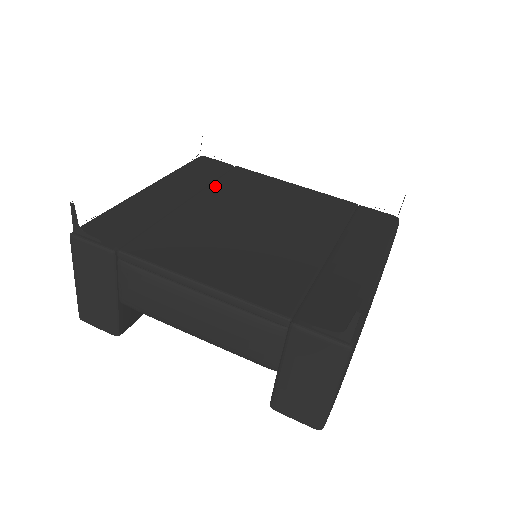
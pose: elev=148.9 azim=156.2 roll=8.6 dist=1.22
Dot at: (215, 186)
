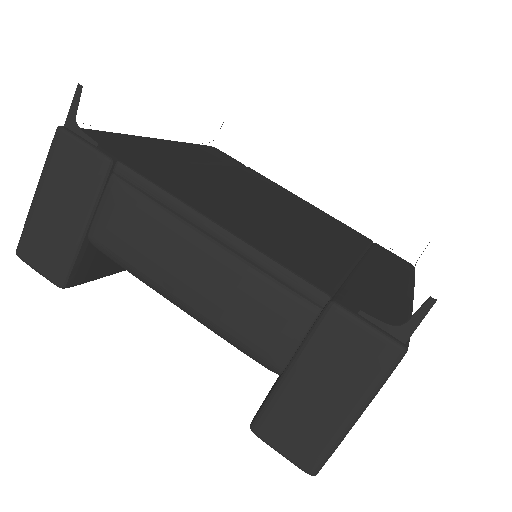
Dot at: (229, 169)
